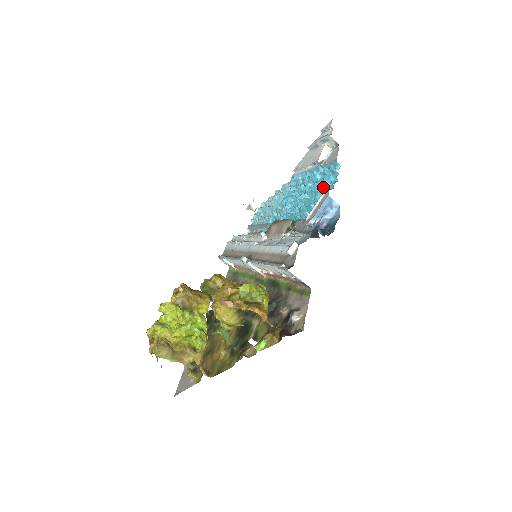
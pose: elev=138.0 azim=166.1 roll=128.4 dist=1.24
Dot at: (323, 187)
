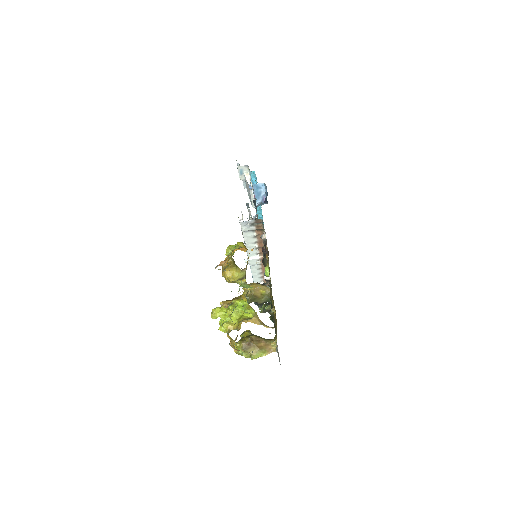
Dot at: occluded
